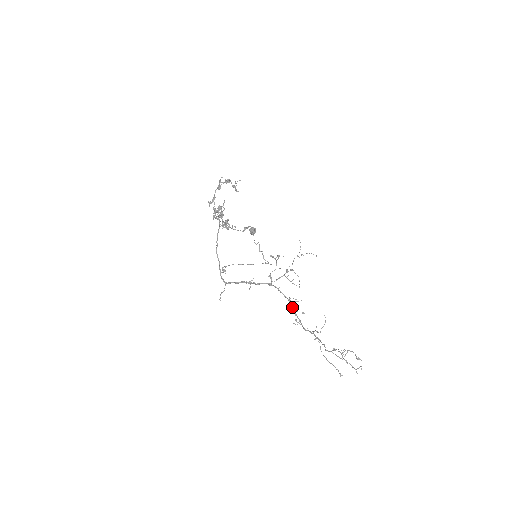
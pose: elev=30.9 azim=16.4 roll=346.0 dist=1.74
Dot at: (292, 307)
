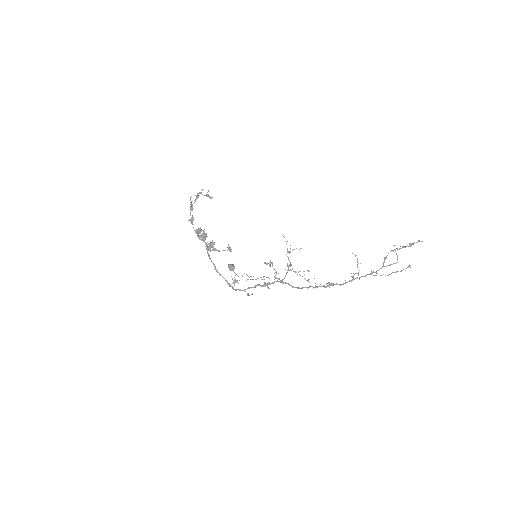
Dot at: (316, 286)
